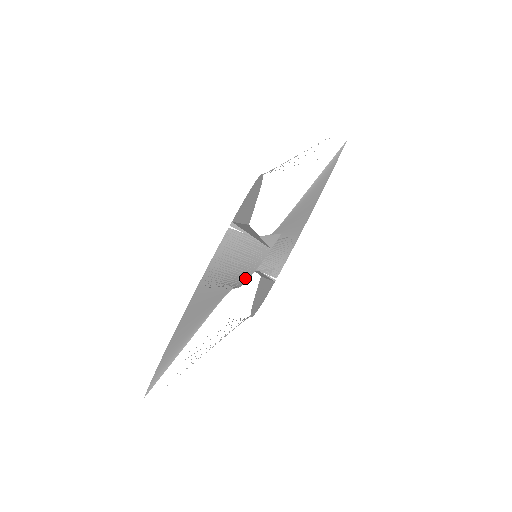
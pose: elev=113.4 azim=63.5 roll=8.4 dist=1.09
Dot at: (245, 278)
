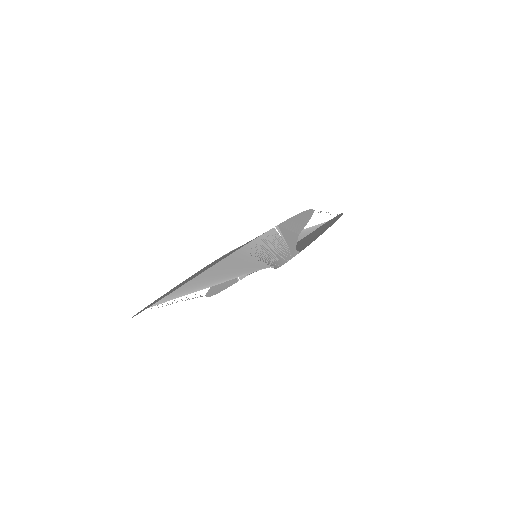
Dot at: (277, 265)
